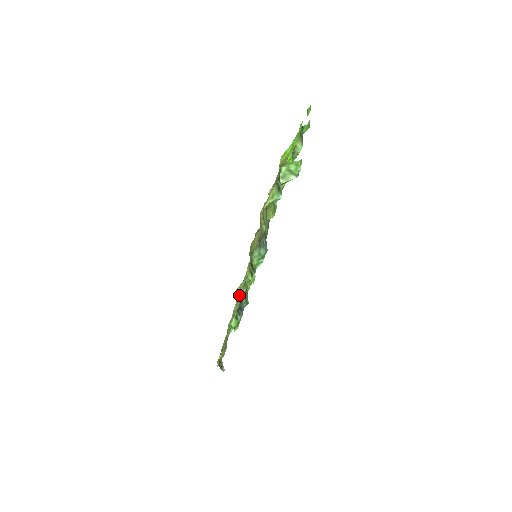
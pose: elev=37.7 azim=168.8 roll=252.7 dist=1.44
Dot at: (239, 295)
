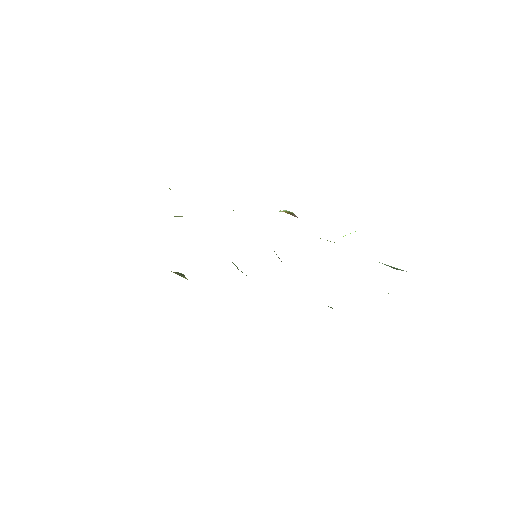
Dot at: occluded
